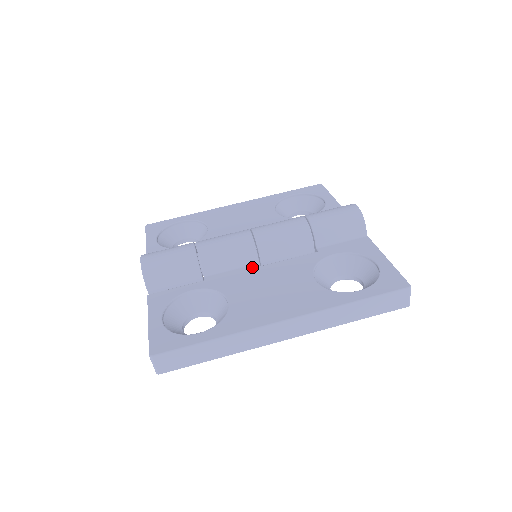
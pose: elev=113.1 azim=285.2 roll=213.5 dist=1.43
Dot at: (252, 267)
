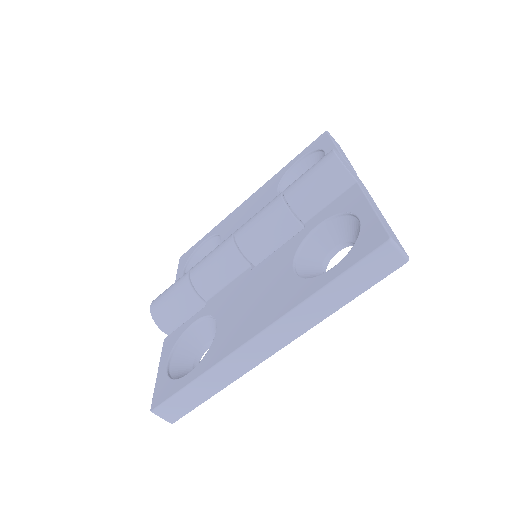
Dot at: (243, 274)
